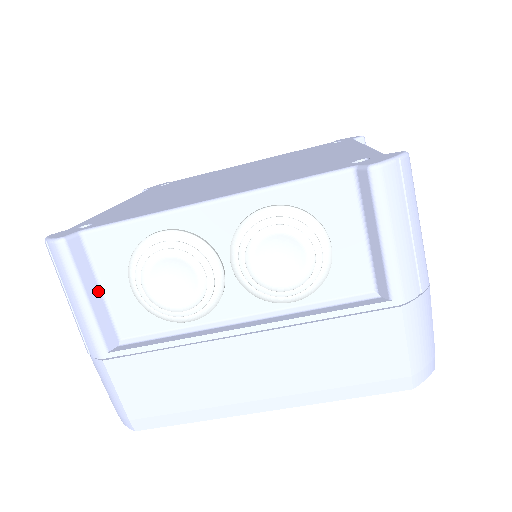
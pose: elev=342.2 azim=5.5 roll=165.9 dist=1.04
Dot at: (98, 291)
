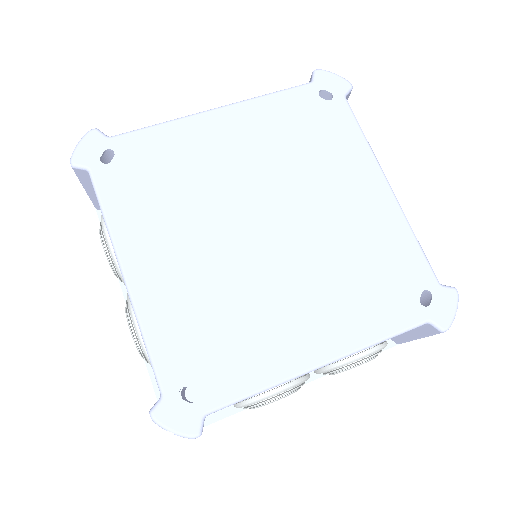
Dot at: occluded
